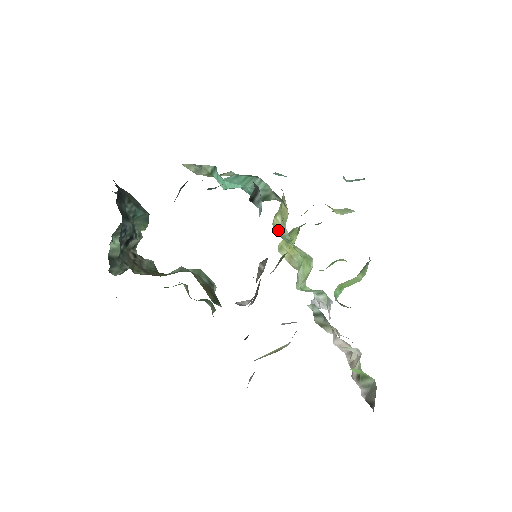
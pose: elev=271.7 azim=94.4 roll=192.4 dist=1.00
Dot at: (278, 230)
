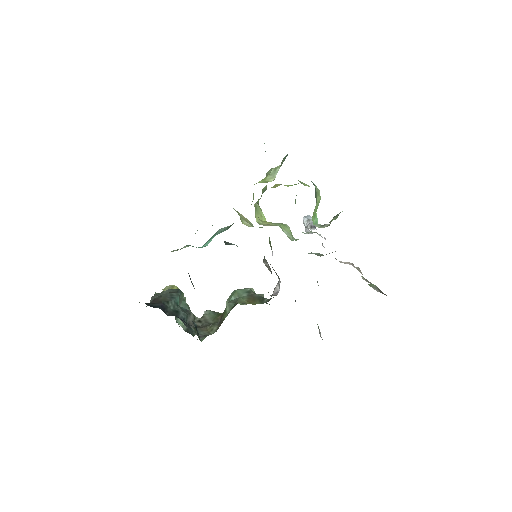
Dot at: occluded
